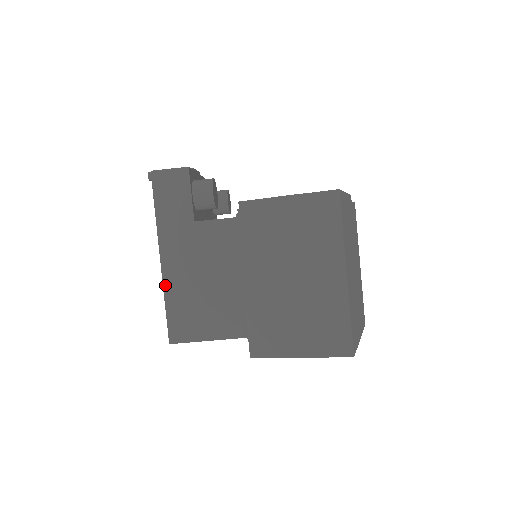
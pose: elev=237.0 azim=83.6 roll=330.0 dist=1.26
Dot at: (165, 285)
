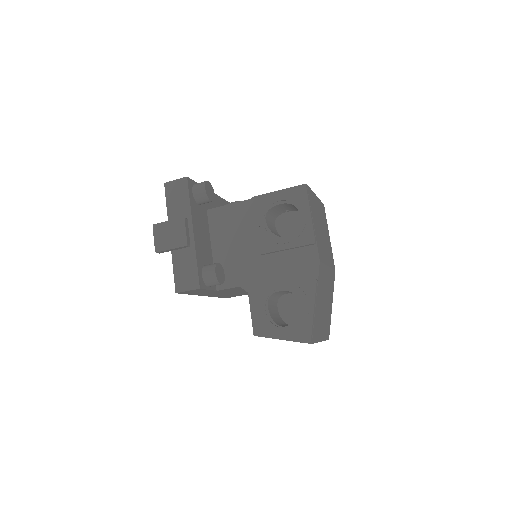
Dot at: occluded
